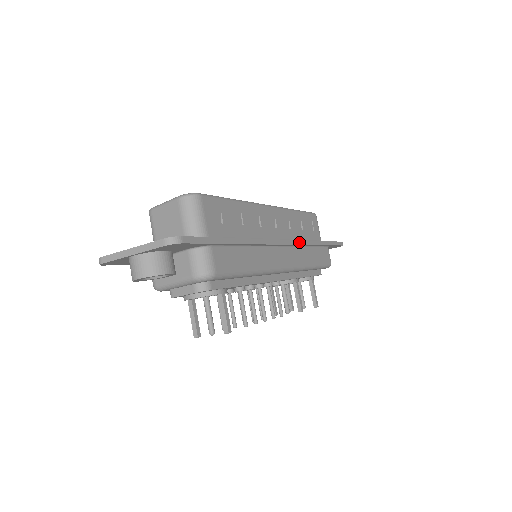
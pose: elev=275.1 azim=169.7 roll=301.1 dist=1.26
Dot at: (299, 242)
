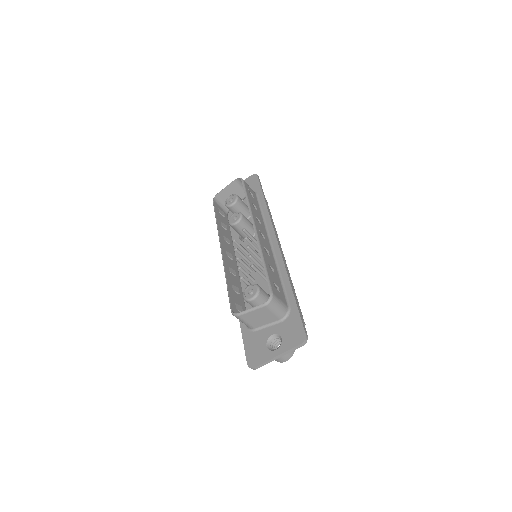
Dot at: (274, 228)
